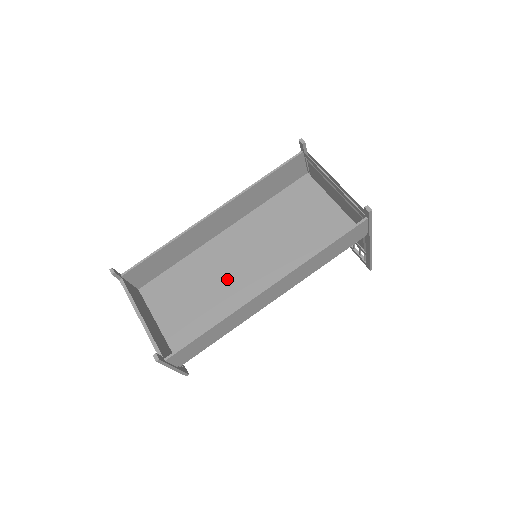
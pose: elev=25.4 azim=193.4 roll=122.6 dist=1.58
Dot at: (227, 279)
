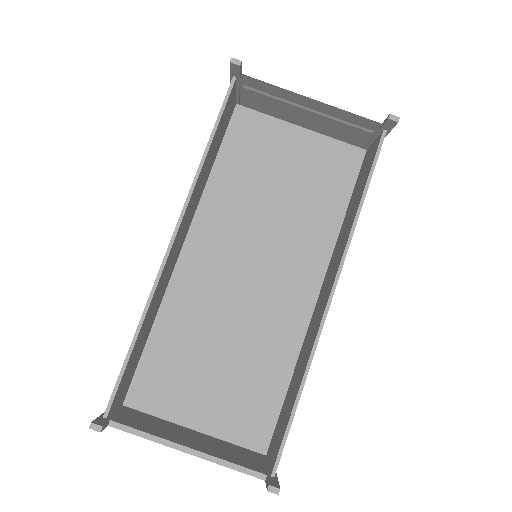
Dot at: (239, 309)
